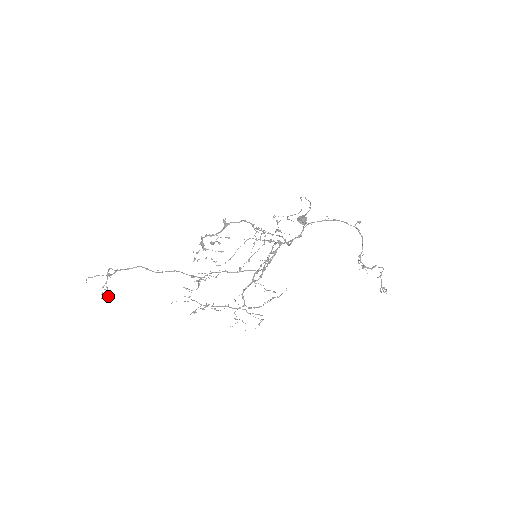
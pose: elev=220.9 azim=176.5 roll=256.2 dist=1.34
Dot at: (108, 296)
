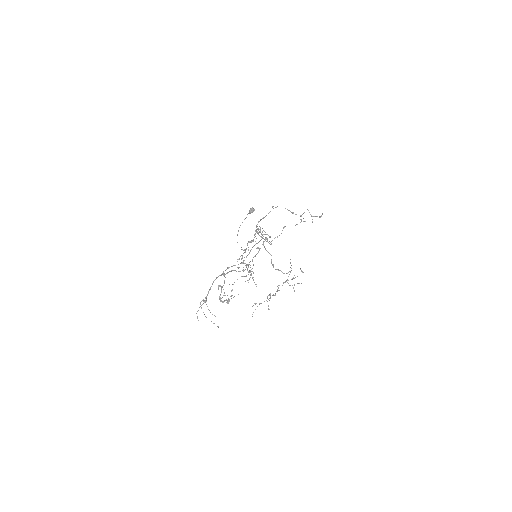
Dot at: (218, 326)
